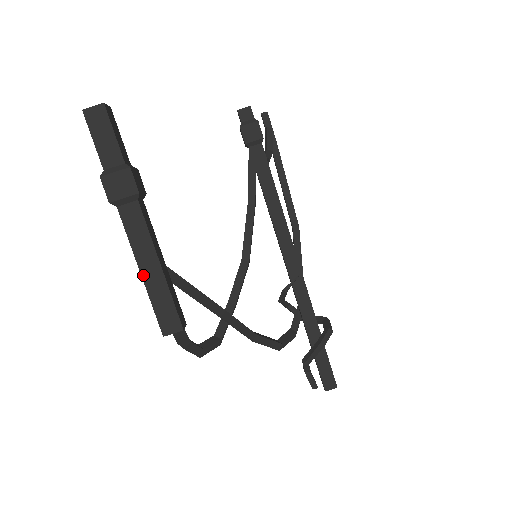
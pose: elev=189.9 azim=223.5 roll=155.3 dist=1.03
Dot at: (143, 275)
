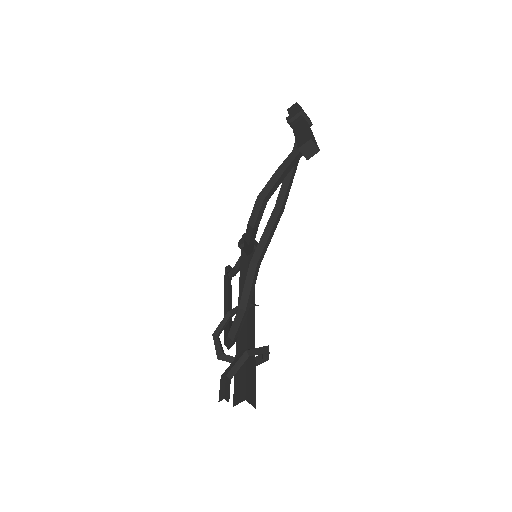
Dot at: (307, 127)
